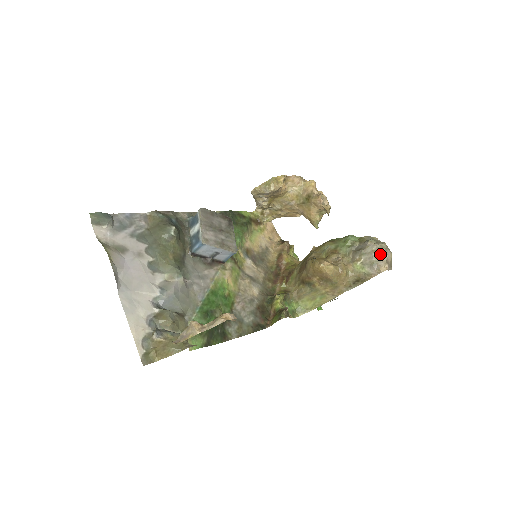
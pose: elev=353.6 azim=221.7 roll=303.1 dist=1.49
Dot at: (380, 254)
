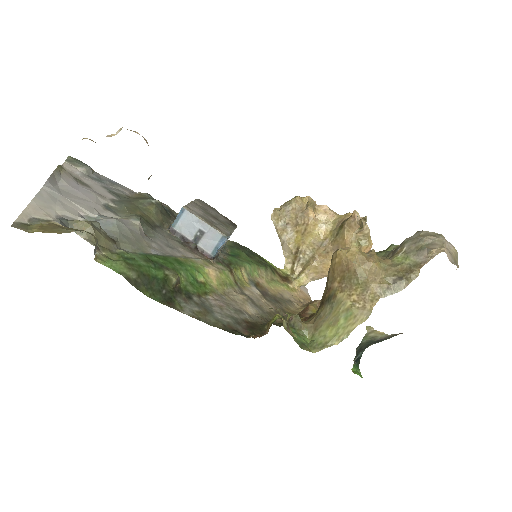
Dot at: (432, 238)
